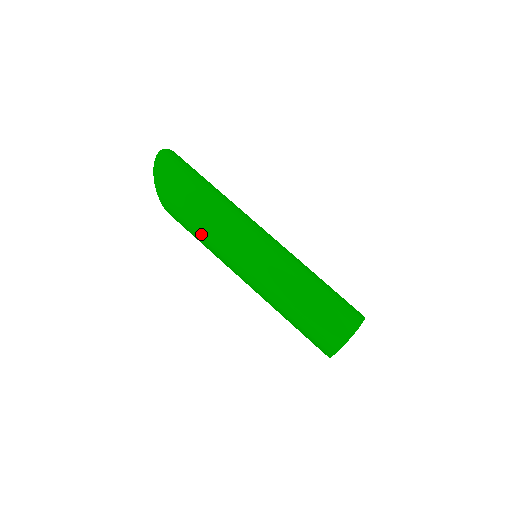
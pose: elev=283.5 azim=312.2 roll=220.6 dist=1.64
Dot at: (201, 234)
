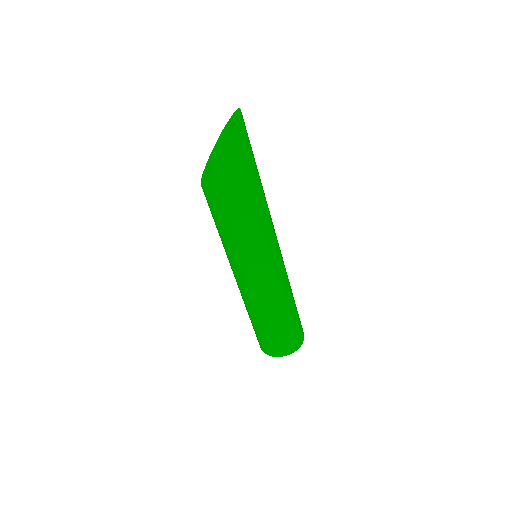
Dot at: (240, 225)
